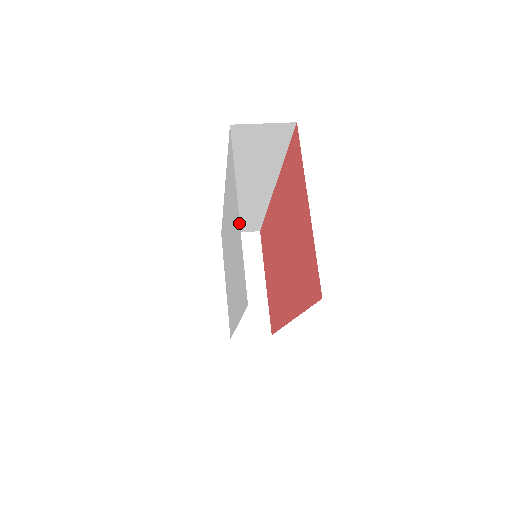
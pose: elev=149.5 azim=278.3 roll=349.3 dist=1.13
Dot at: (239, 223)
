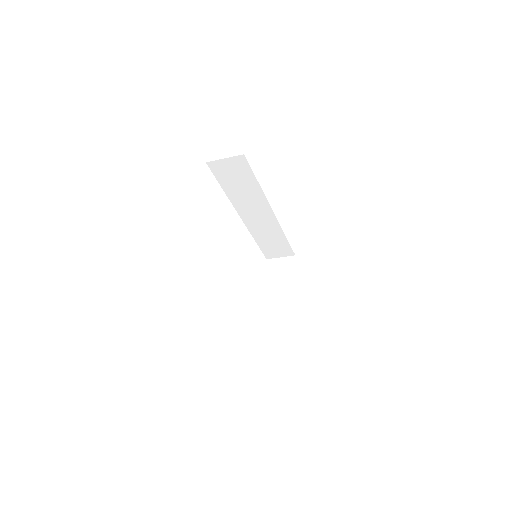
Dot at: occluded
